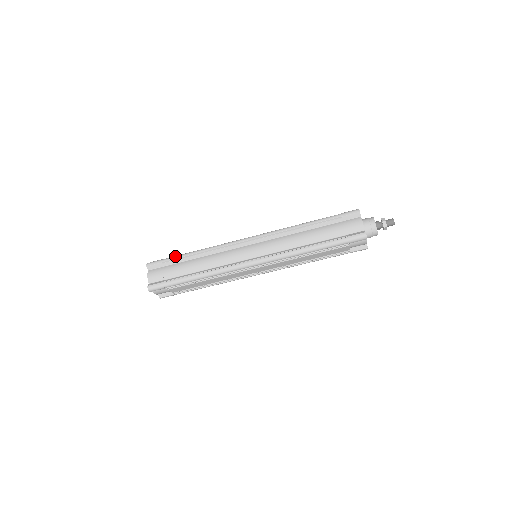
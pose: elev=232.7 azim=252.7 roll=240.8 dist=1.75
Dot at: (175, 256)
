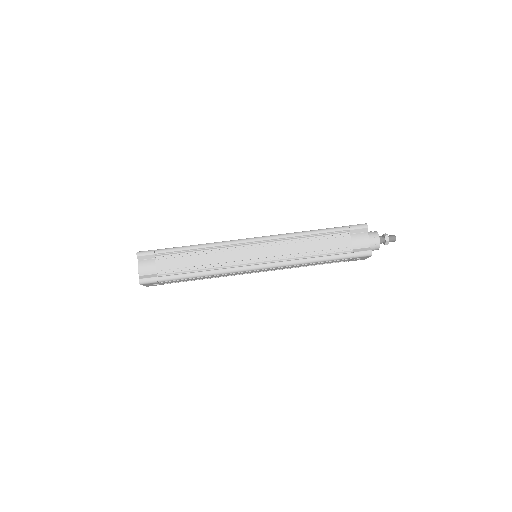
Dot at: occluded
